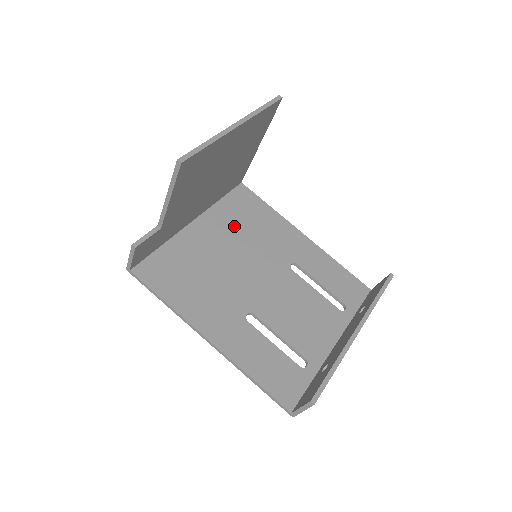
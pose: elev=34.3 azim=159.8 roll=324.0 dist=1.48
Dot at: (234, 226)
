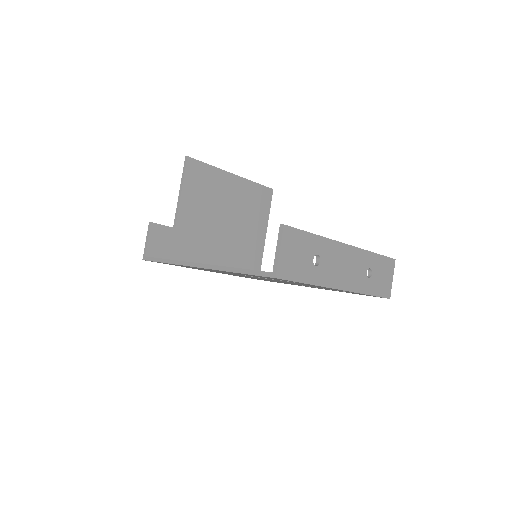
Dot at: occluded
